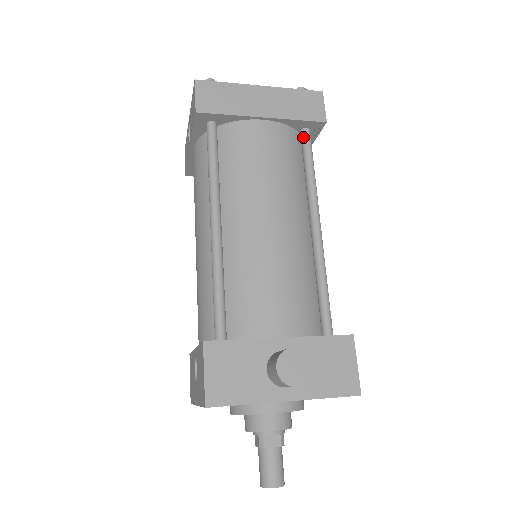
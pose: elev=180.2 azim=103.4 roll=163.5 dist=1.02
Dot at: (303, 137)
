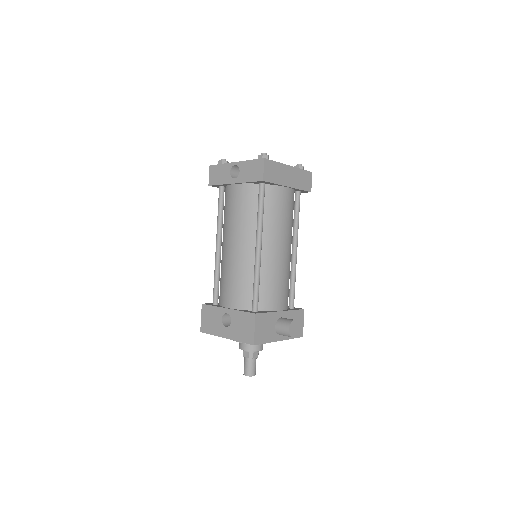
Dot at: (298, 196)
